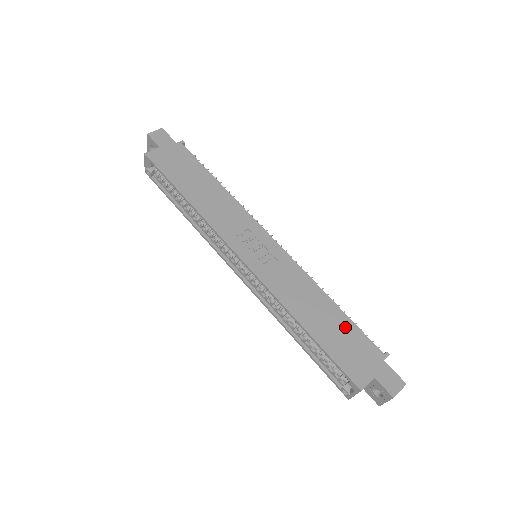
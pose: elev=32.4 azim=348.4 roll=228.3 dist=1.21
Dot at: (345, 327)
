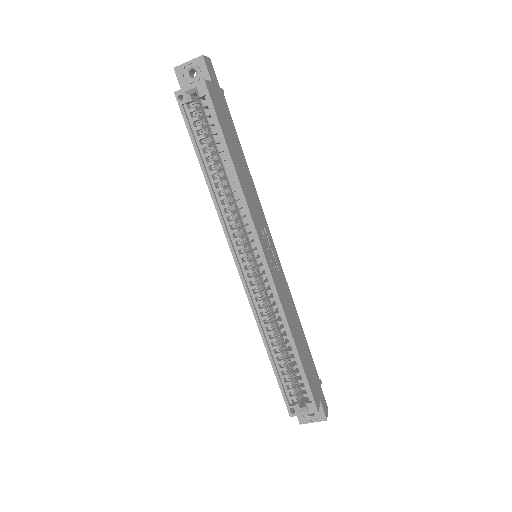
Dot at: (308, 352)
